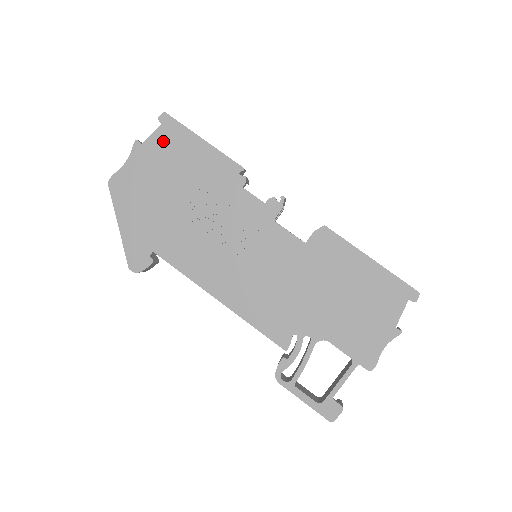
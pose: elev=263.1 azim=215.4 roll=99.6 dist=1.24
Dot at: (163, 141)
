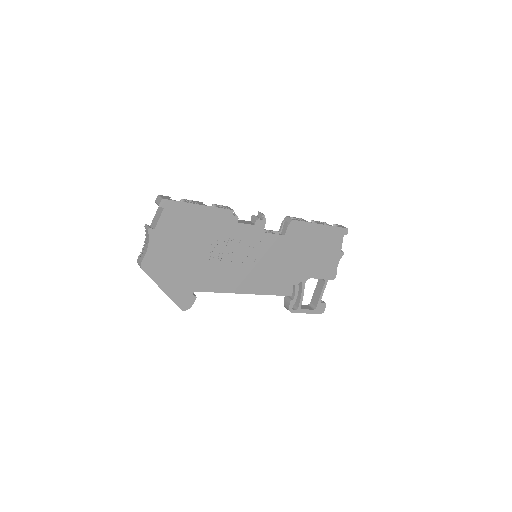
Dot at: (170, 220)
